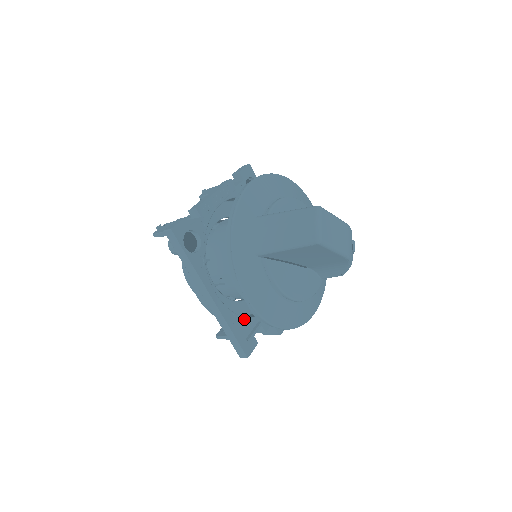
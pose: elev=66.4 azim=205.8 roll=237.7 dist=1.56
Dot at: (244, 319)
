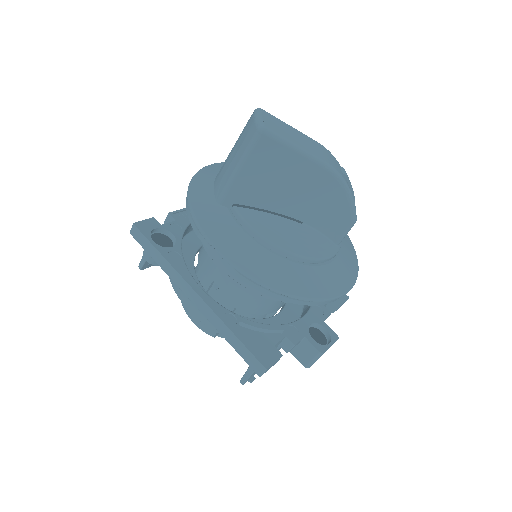
Dot at: (253, 324)
